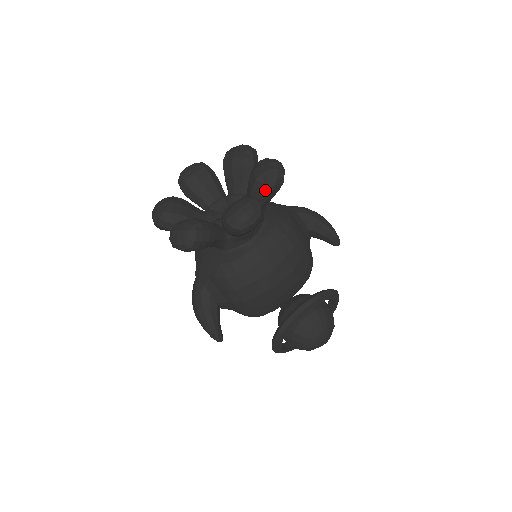
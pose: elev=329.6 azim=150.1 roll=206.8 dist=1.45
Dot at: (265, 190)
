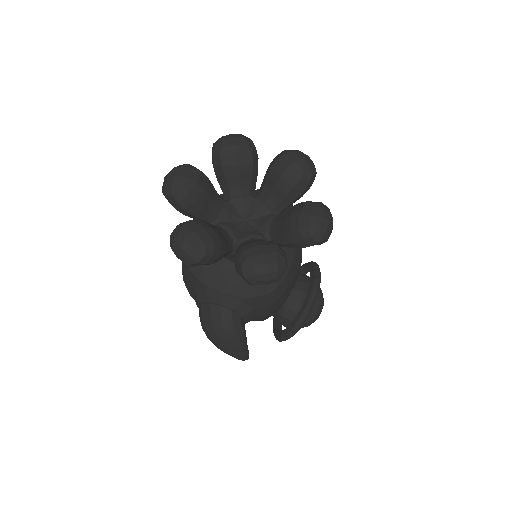
Dot at: (306, 188)
